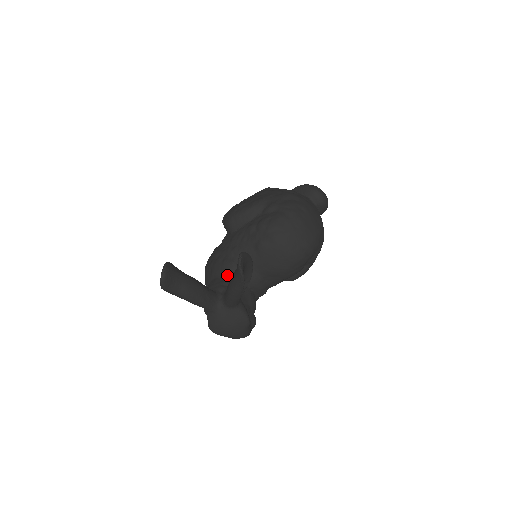
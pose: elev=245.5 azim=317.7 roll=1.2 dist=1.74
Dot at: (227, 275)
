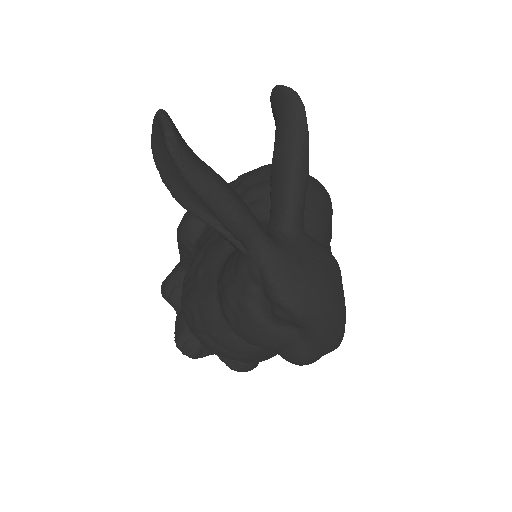
Dot at: occluded
